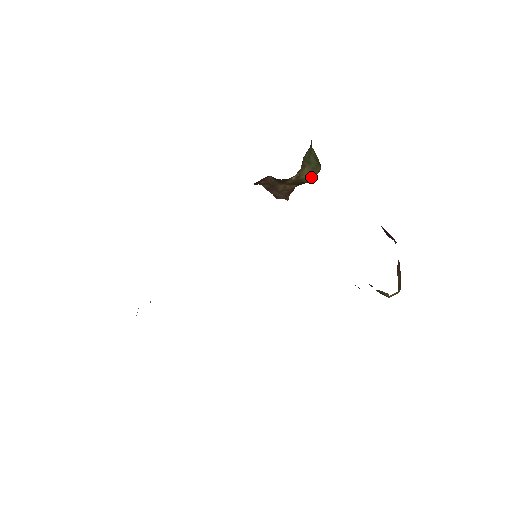
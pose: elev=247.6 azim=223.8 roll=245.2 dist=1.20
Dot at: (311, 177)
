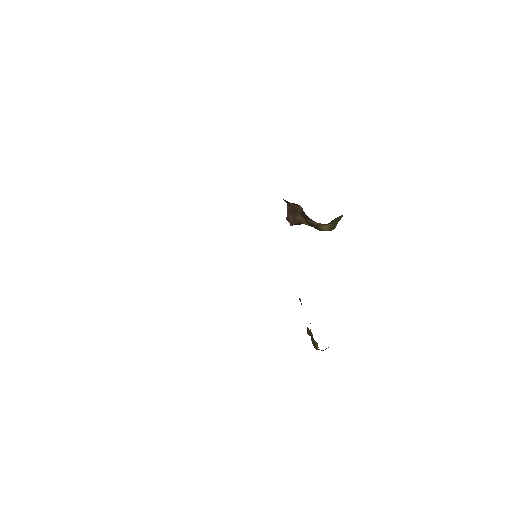
Dot at: (325, 230)
